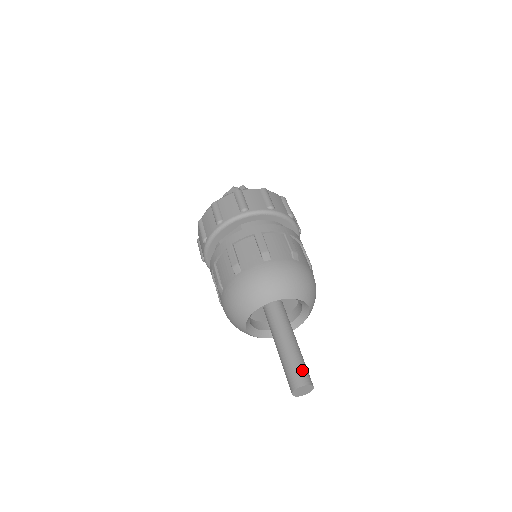
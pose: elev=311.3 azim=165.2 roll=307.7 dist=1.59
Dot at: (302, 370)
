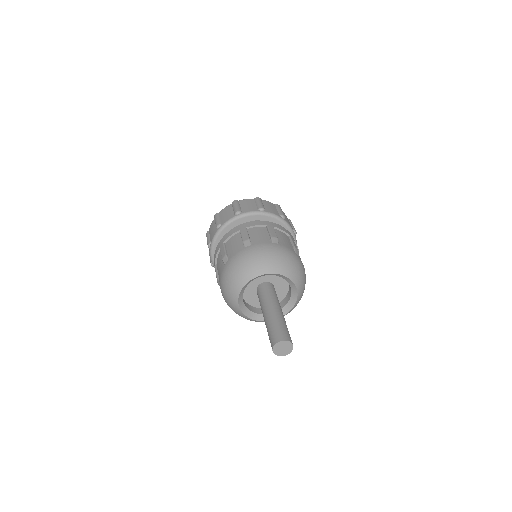
Dot at: (286, 331)
